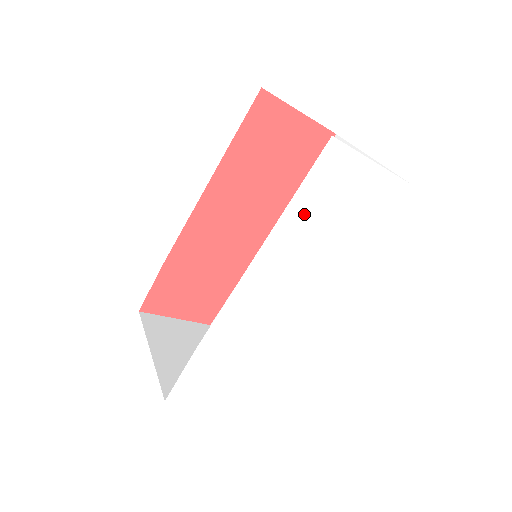
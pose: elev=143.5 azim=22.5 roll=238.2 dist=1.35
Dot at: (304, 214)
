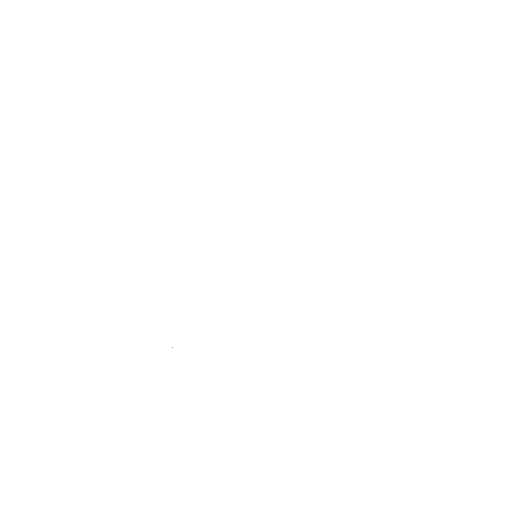
Dot at: (309, 188)
